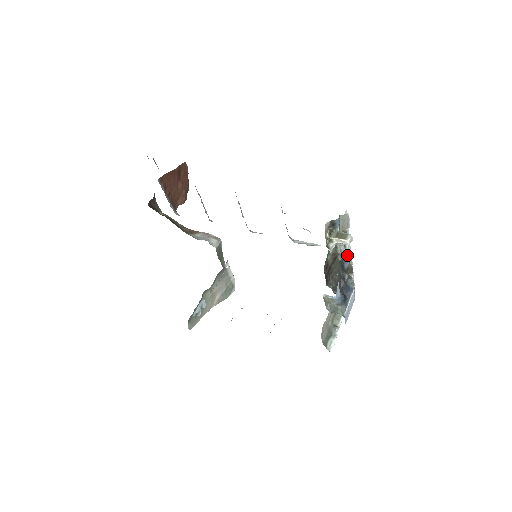
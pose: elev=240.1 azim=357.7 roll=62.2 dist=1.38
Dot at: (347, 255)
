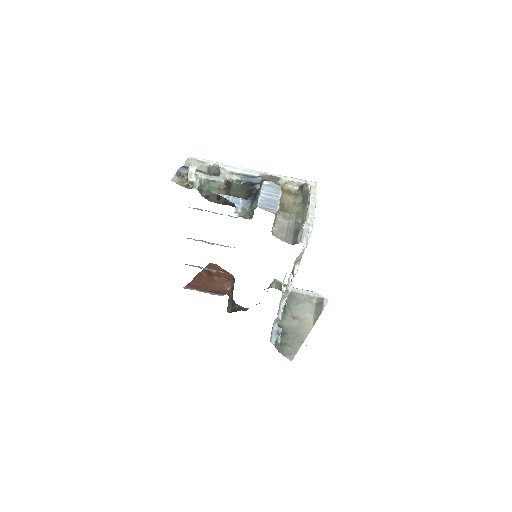
Dot at: (248, 175)
